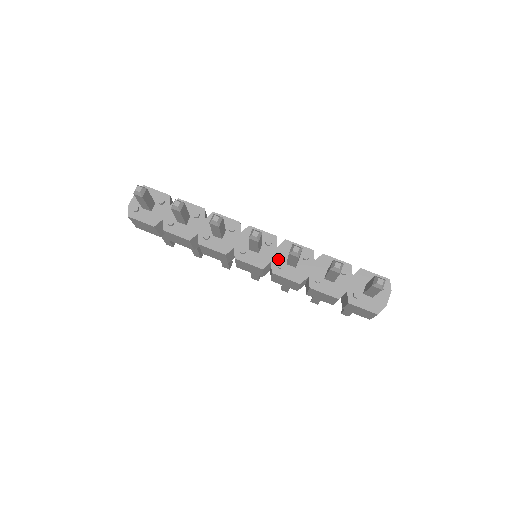
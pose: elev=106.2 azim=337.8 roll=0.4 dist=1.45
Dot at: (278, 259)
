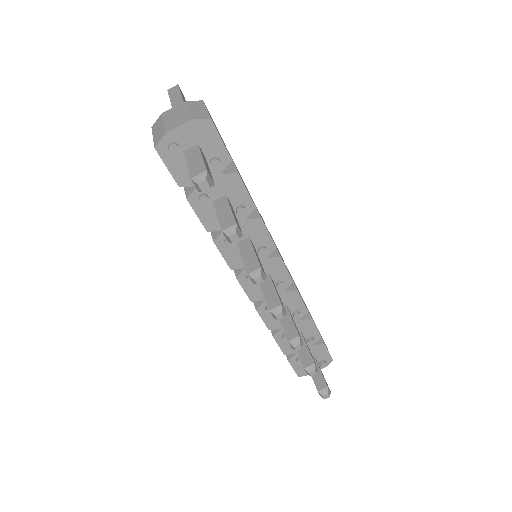
Dot at: occluded
